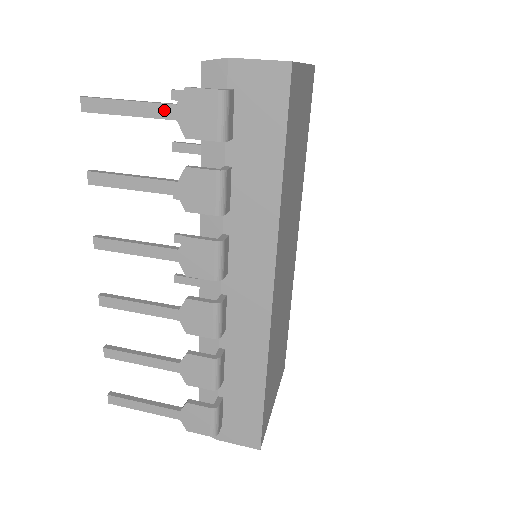
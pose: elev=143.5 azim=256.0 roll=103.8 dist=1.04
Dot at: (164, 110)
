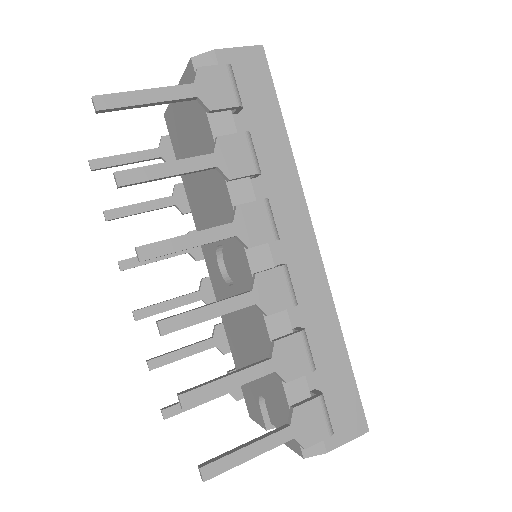
Dot at: (183, 90)
